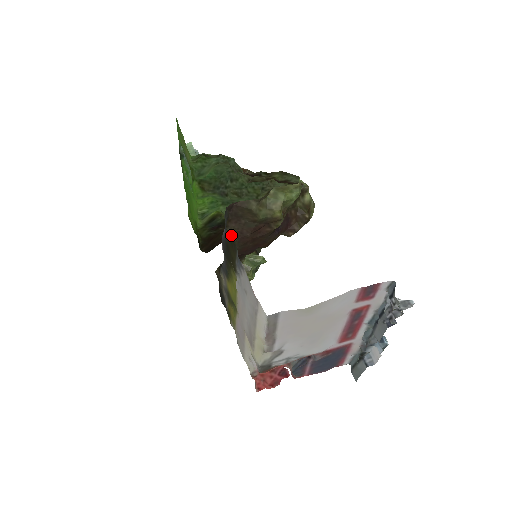
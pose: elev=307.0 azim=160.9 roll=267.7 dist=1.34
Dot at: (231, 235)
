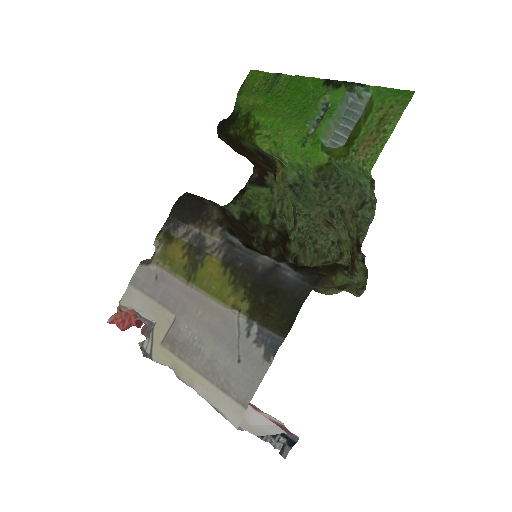
Dot at: occluded
